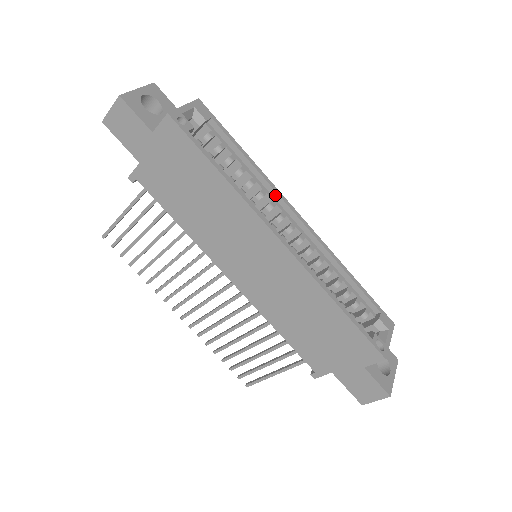
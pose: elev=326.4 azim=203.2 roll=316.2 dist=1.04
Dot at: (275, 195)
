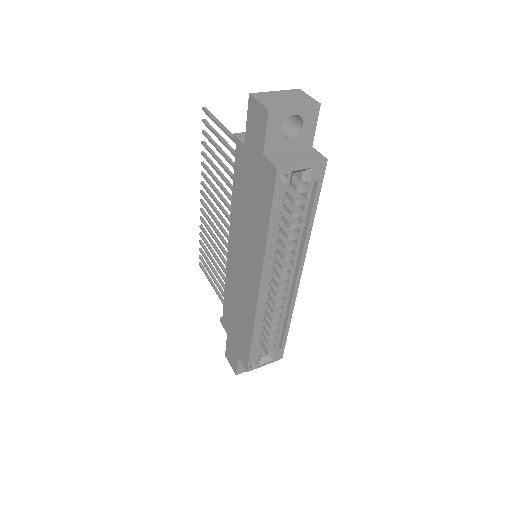
Dot at: (300, 255)
